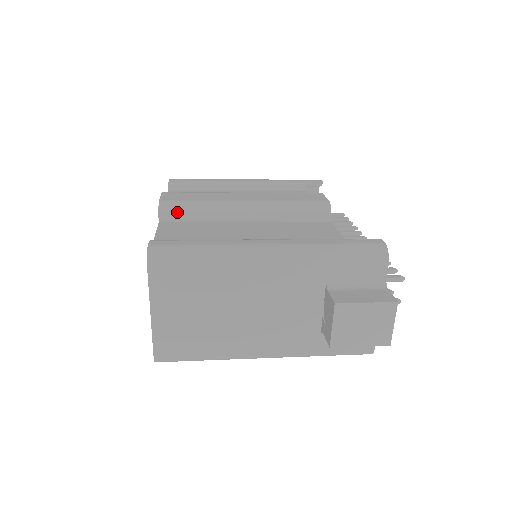
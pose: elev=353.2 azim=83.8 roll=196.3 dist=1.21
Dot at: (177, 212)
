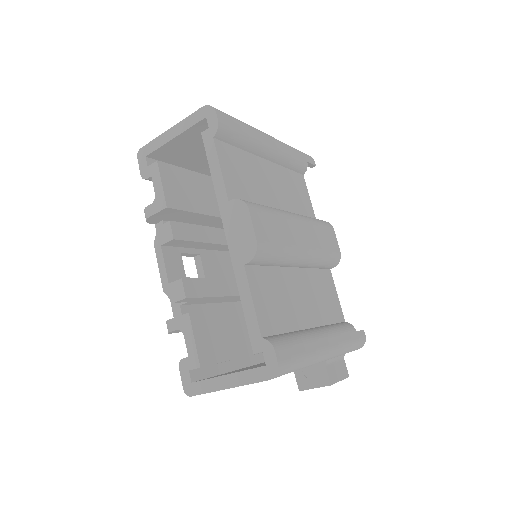
Dot at: (264, 260)
